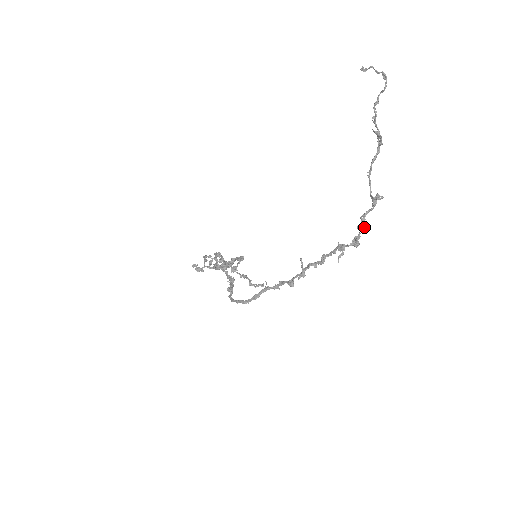
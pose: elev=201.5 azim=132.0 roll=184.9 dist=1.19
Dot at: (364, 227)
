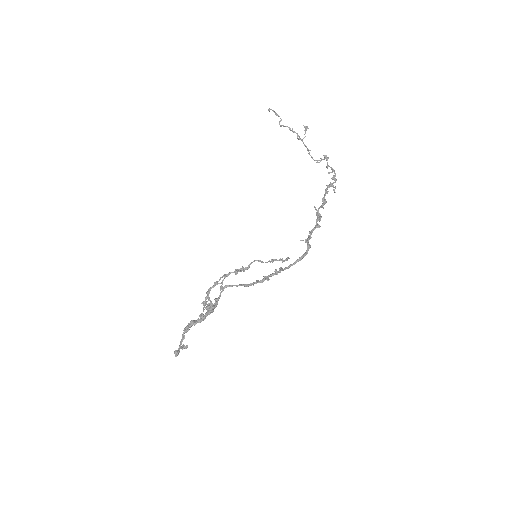
Dot at: (333, 169)
